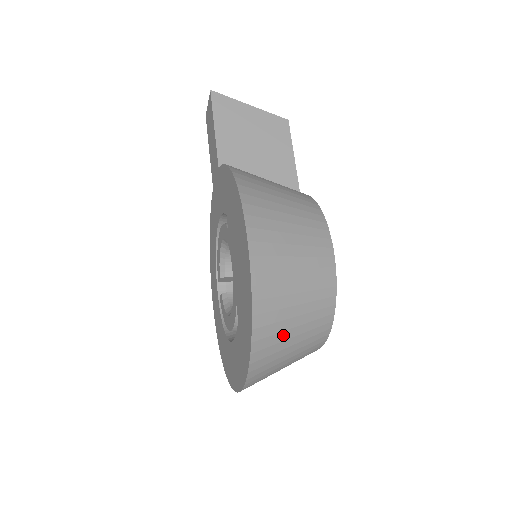
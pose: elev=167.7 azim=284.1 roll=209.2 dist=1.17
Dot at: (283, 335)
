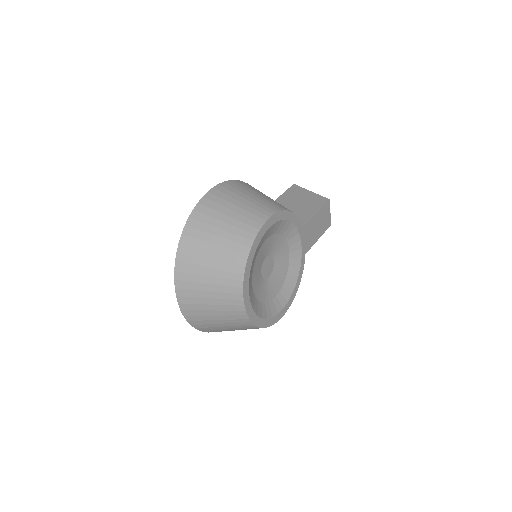
Dot at: (204, 244)
